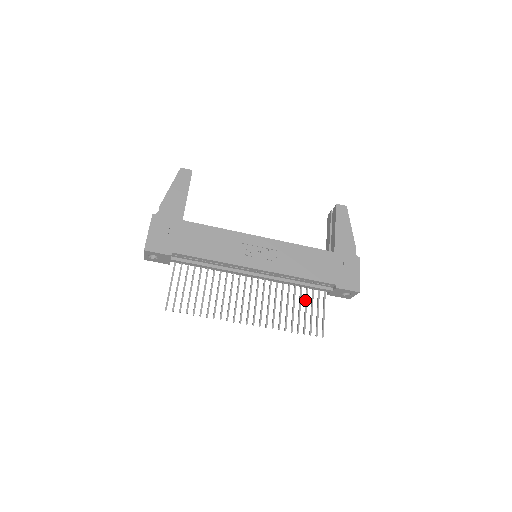
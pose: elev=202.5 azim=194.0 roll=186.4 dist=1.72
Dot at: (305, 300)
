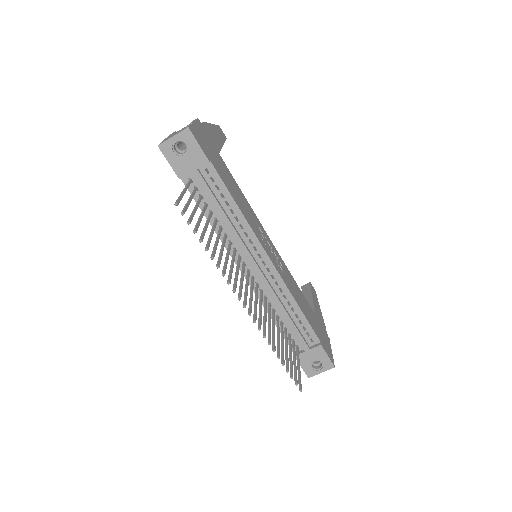
Dot at: (285, 339)
